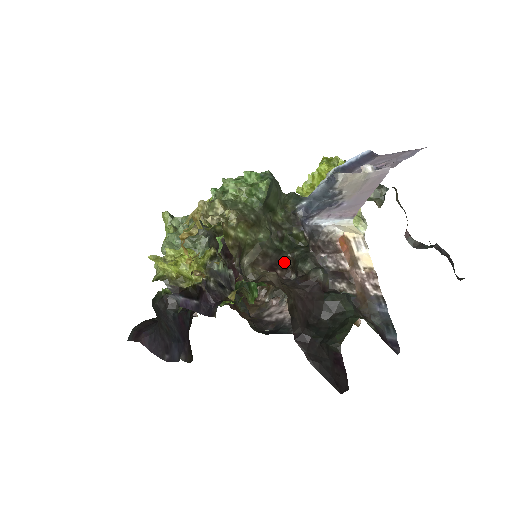
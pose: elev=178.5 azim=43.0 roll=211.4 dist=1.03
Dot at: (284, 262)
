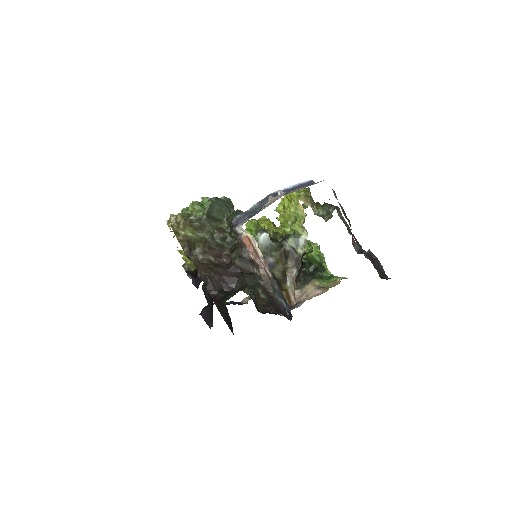
Dot at: (227, 254)
